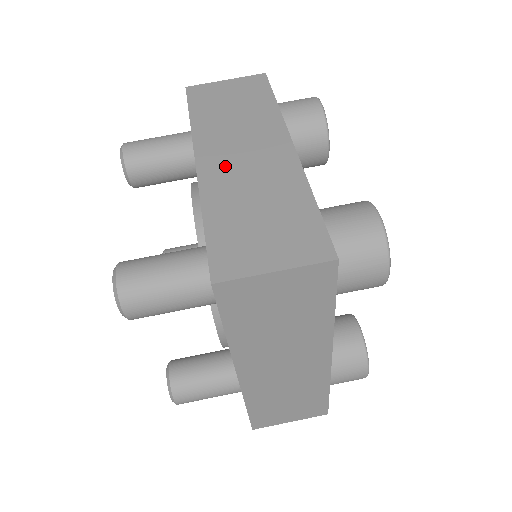
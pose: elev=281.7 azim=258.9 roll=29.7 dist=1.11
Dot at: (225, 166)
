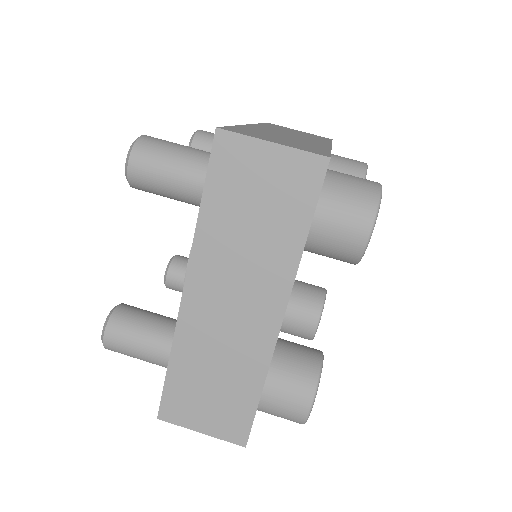
Dot at: (271, 130)
